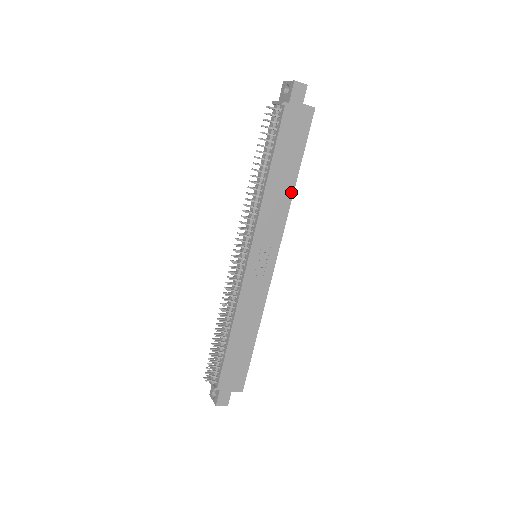
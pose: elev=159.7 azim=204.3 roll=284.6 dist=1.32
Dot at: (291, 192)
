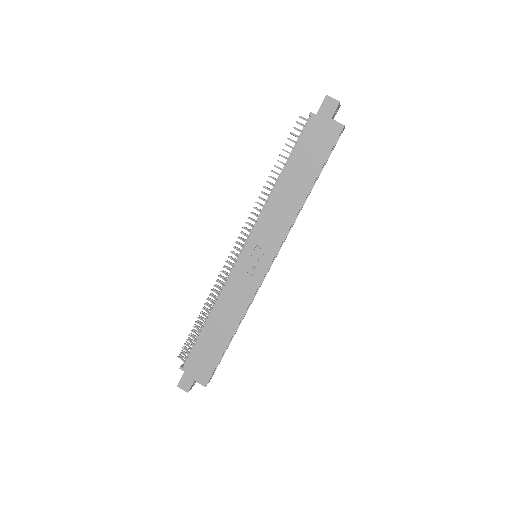
Dot at: (301, 202)
